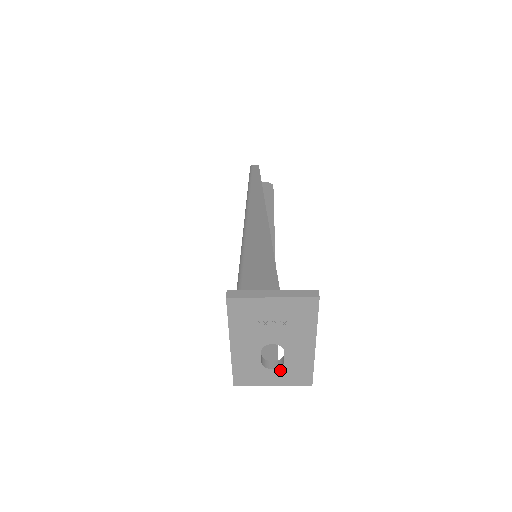
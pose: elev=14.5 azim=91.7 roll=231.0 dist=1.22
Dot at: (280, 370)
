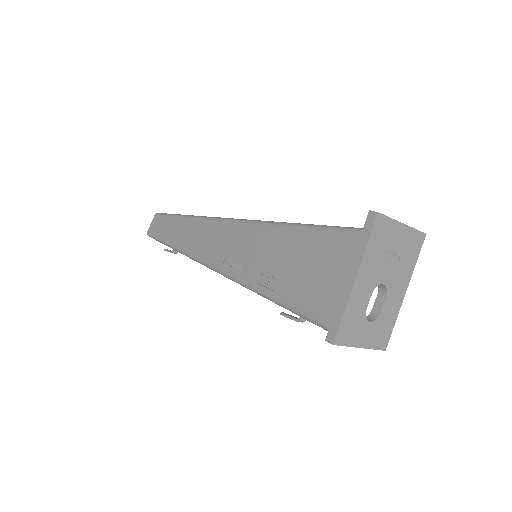
Dot at: (374, 324)
